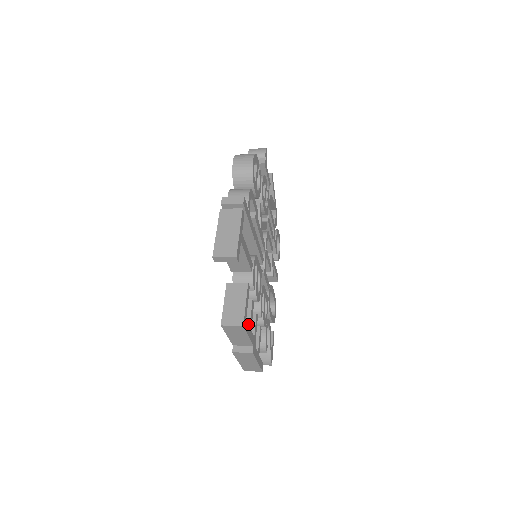
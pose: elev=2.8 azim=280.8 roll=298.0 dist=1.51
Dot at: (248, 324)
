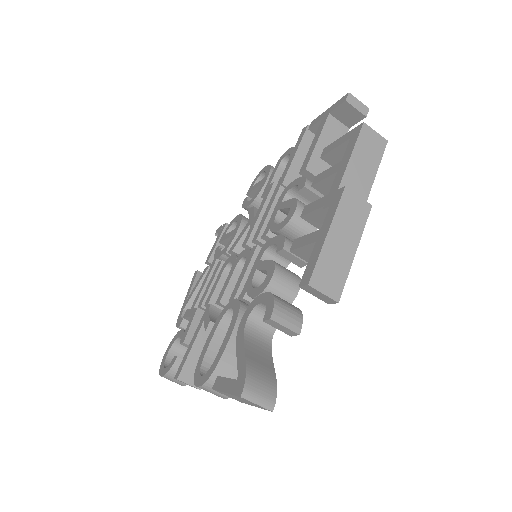
Dot at: occluded
